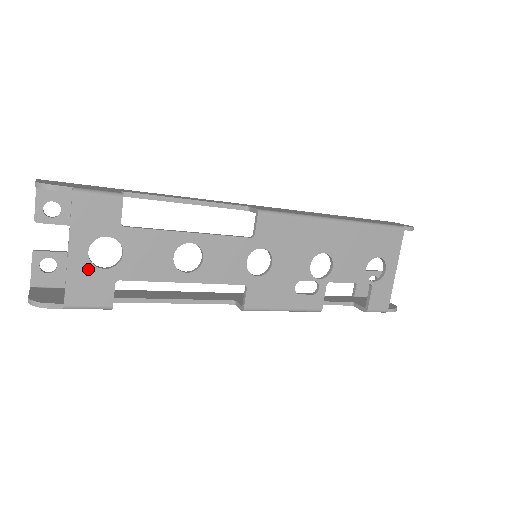
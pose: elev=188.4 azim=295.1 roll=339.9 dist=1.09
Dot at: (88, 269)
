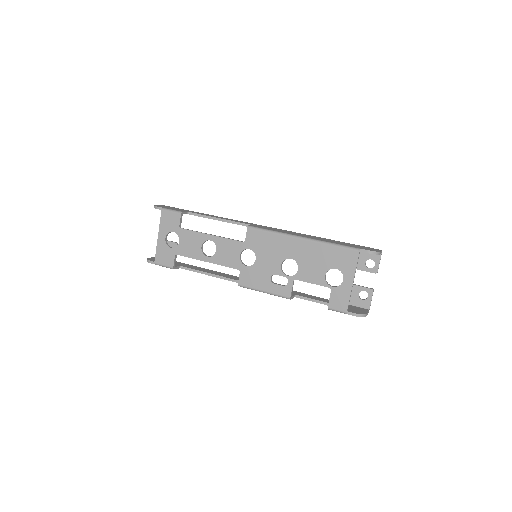
Dot at: (165, 247)
